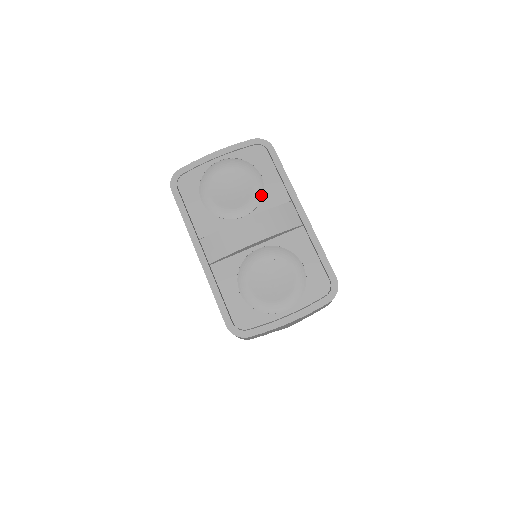
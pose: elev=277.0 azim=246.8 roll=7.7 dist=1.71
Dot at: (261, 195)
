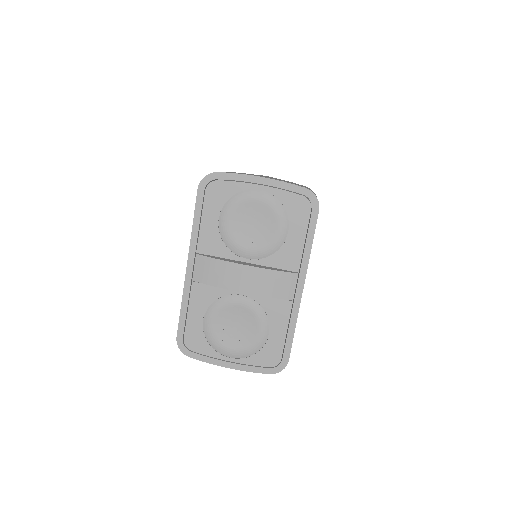
Dot at: (275, 250)
